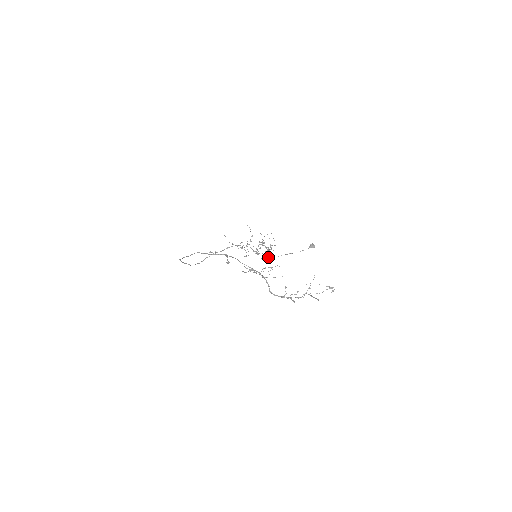
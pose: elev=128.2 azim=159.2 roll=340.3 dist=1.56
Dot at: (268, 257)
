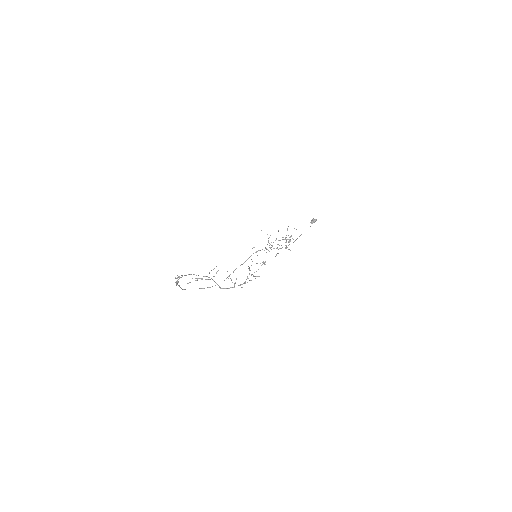
Dot at: occluded
